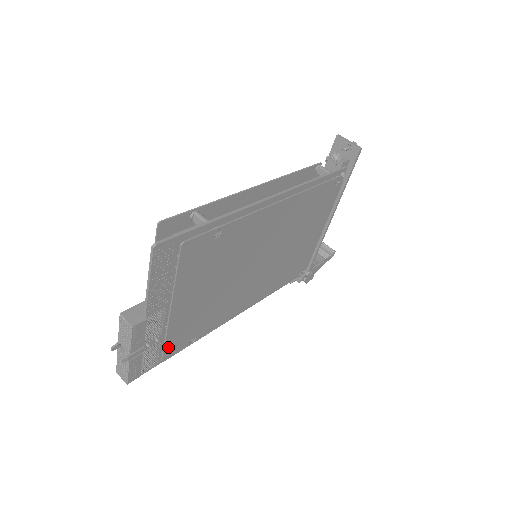
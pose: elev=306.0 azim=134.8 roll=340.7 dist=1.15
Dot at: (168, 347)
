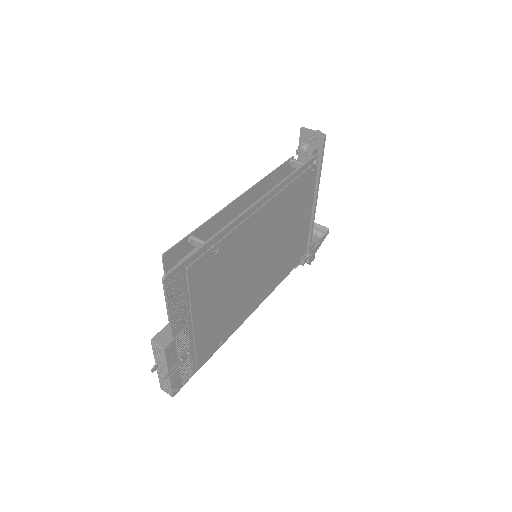
Dot at: (199, 356)
